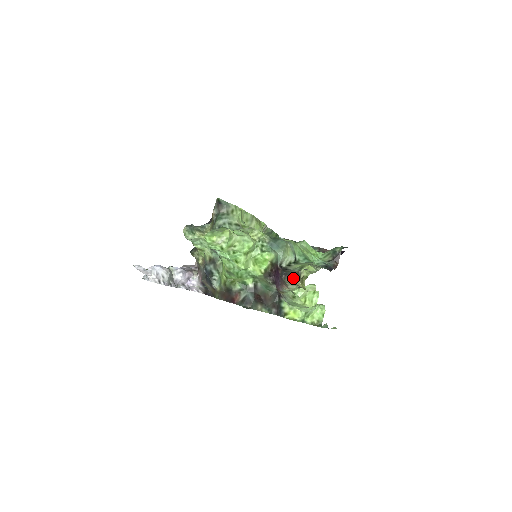
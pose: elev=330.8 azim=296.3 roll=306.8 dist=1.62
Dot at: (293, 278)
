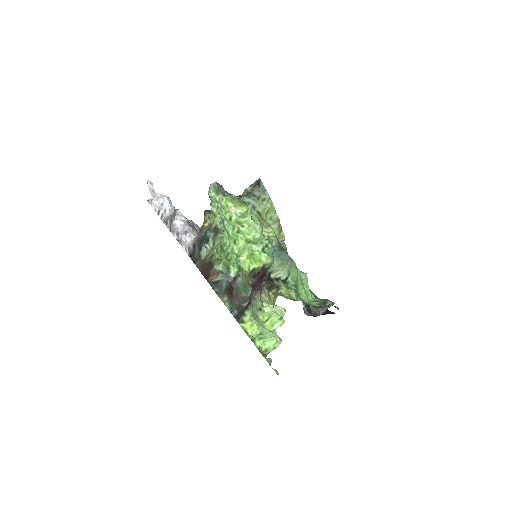
Dot at: (271, 289)
